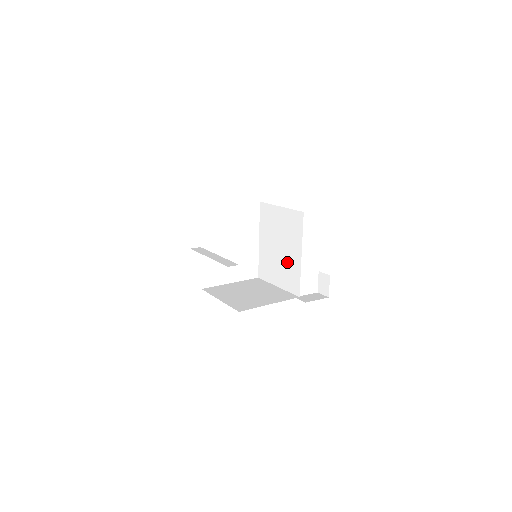
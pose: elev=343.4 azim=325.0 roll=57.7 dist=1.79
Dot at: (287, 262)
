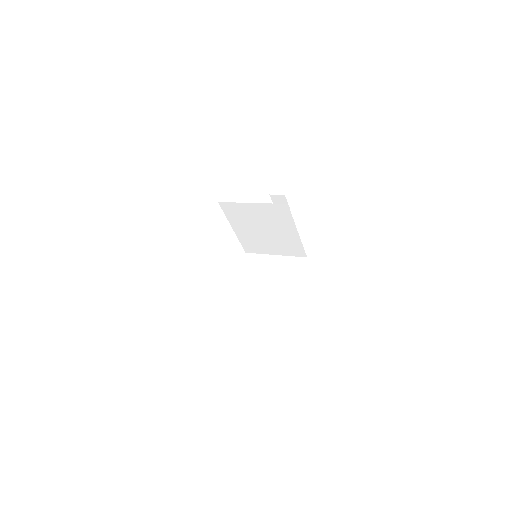
Dot at: (281, 239)
